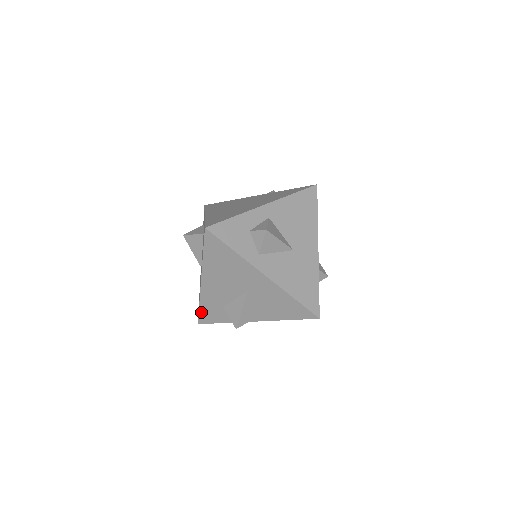
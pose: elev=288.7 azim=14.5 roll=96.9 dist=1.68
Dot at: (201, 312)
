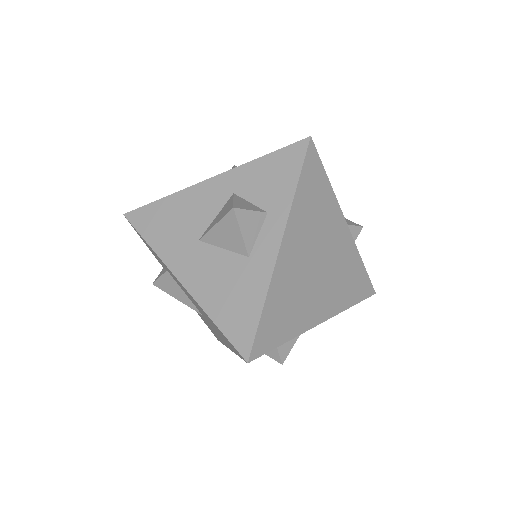
Dot at: (141, 236)
